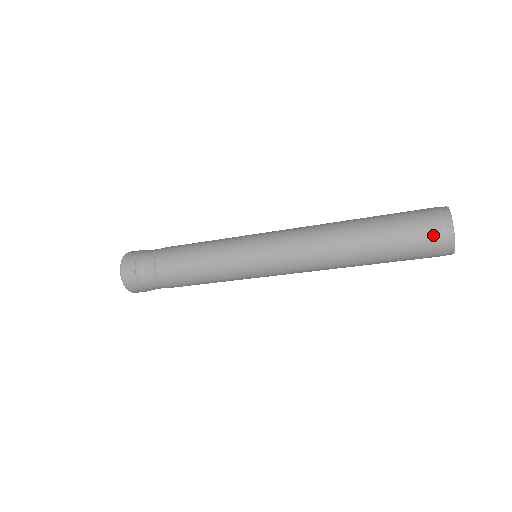
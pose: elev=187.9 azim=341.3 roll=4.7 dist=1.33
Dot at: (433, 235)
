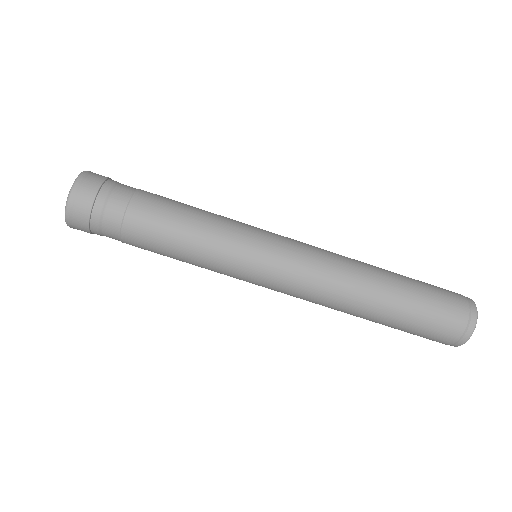
Dot at: (460, 304)
